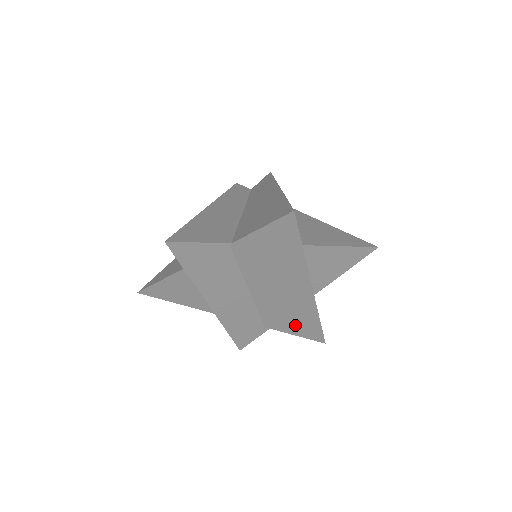
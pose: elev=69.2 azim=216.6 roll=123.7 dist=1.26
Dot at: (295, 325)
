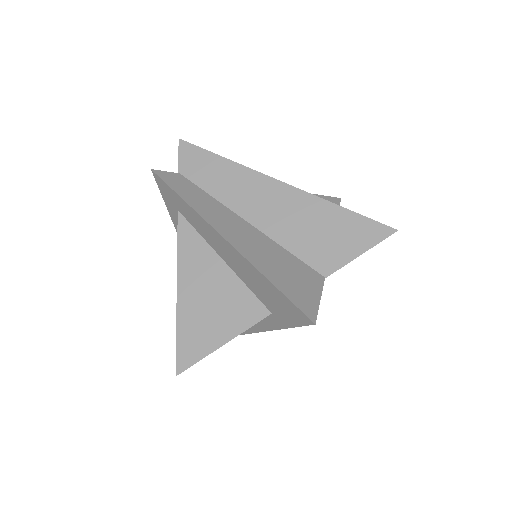
Dot at: occluded
